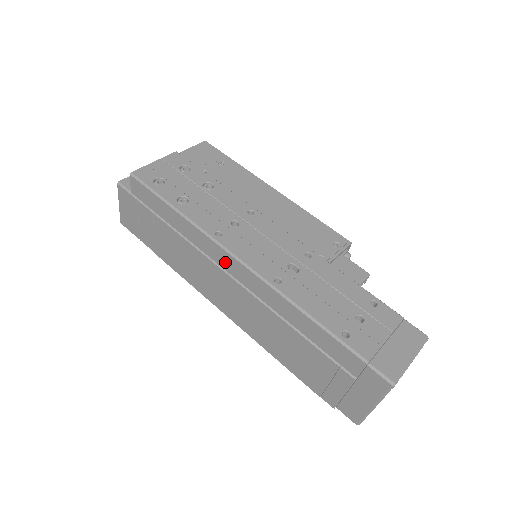
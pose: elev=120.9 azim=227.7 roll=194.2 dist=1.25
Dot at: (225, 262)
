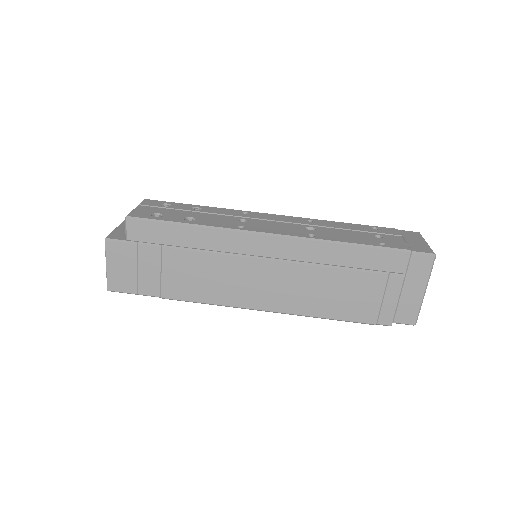
Dot at: (258, 247)
